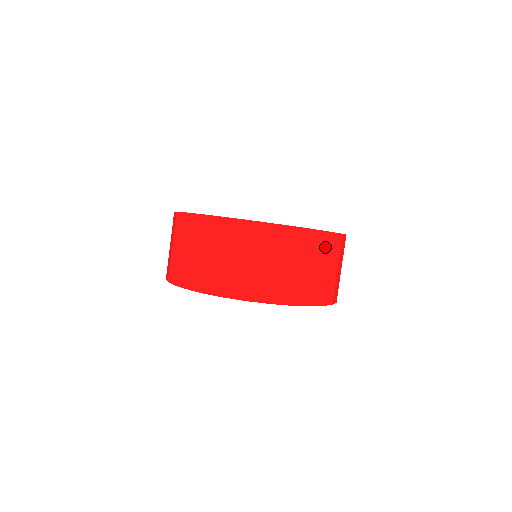
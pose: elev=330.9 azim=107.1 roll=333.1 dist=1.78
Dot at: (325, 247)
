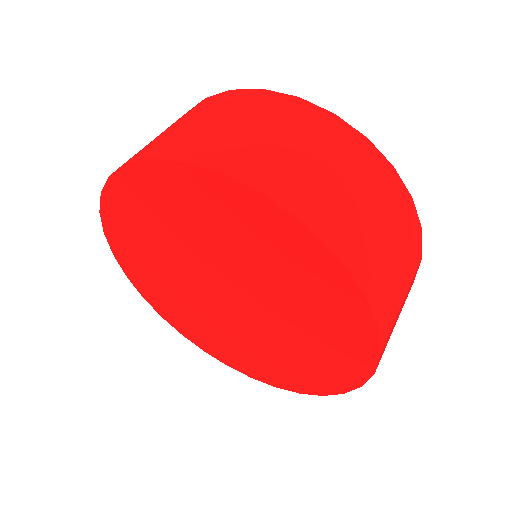
Dot at: (395, 201)
